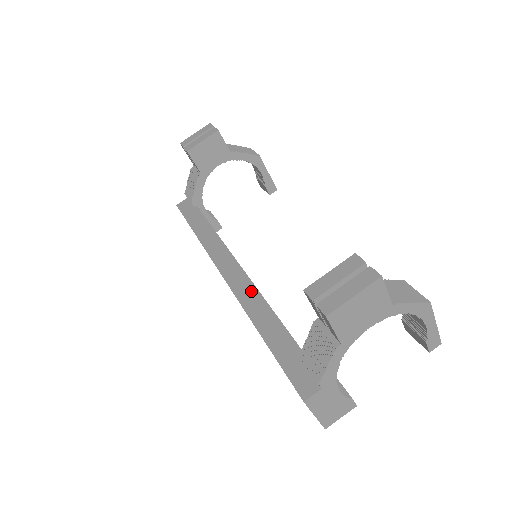
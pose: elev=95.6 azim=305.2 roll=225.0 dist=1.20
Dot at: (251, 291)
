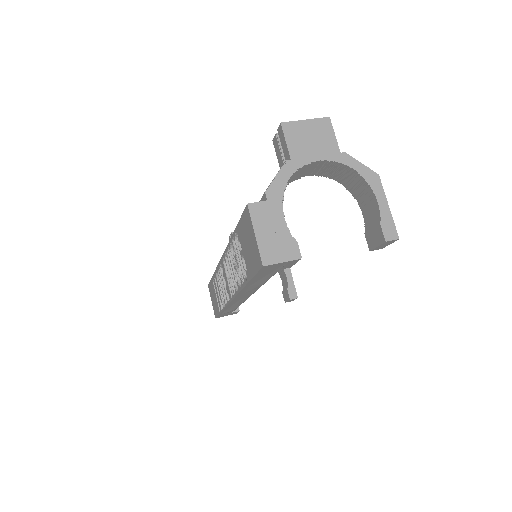
Dot at: occluded
